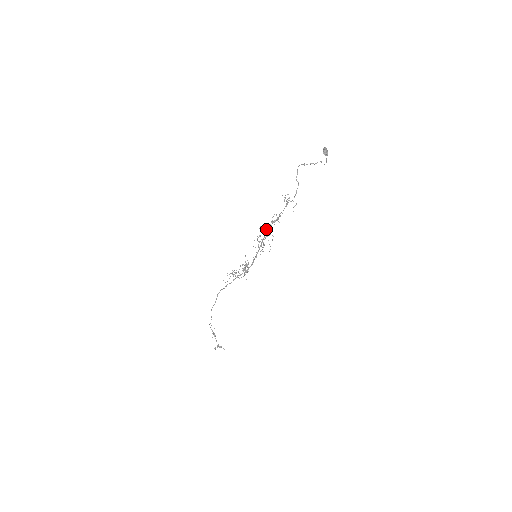
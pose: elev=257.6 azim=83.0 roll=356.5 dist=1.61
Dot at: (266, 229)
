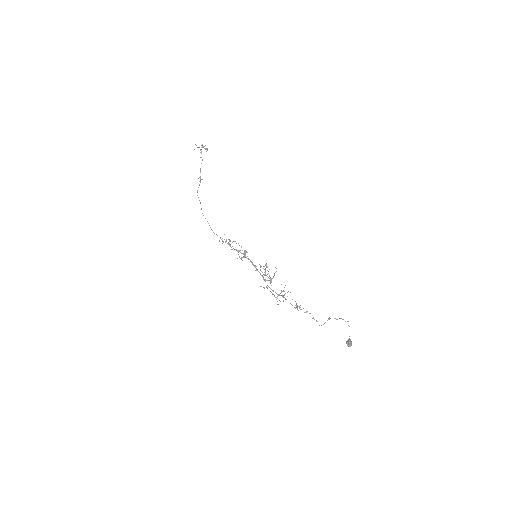
Dot at: occluded
